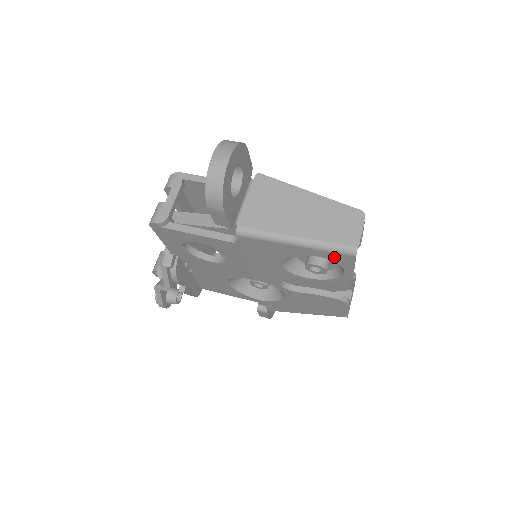
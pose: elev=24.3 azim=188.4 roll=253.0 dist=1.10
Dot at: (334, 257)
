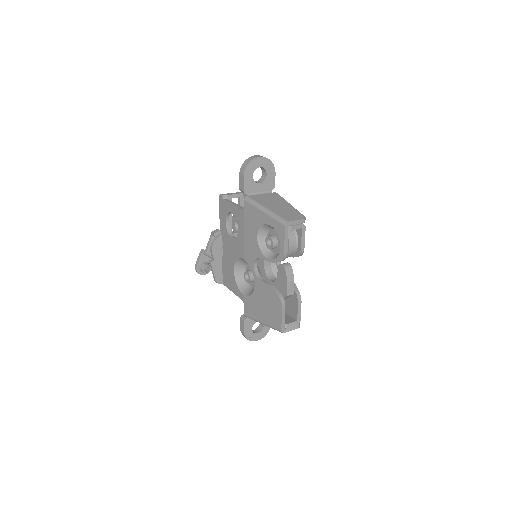
Dot at: (277, 227)
